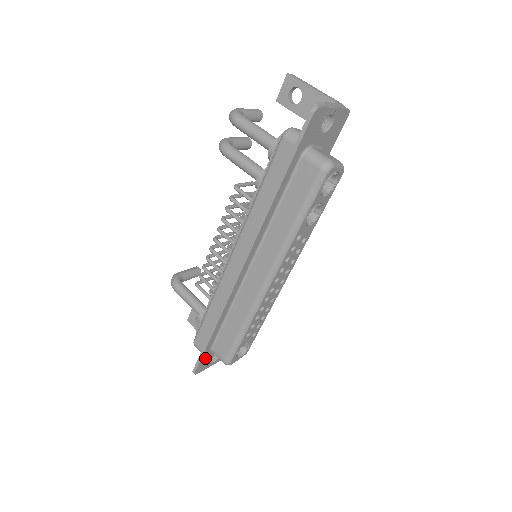
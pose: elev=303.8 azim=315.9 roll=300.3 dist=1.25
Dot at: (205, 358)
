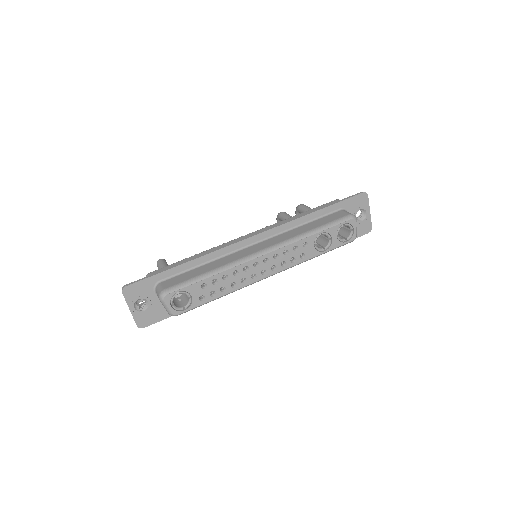
Dot at: (146, 285)
